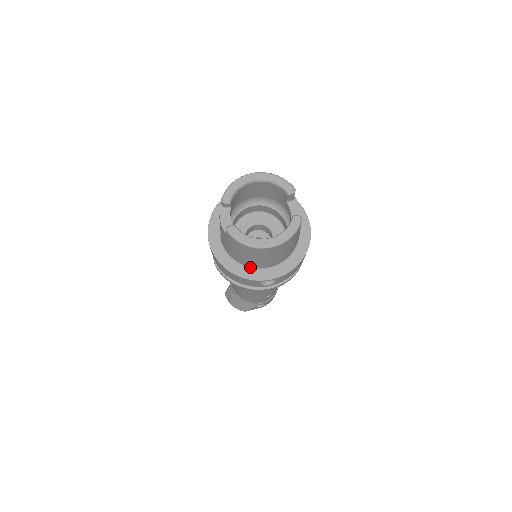
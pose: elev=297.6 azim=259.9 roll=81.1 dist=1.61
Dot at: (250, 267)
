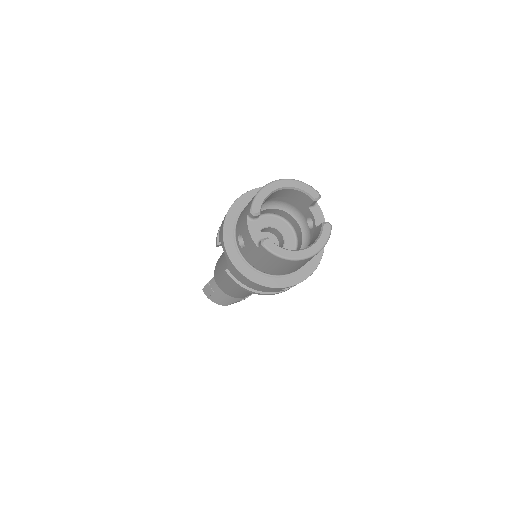
Dot at: (272, 275)
